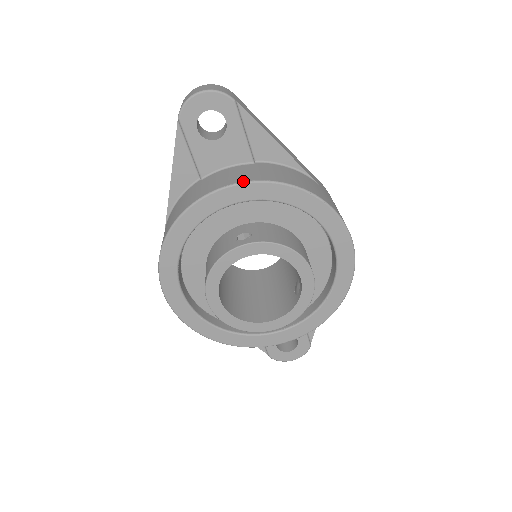
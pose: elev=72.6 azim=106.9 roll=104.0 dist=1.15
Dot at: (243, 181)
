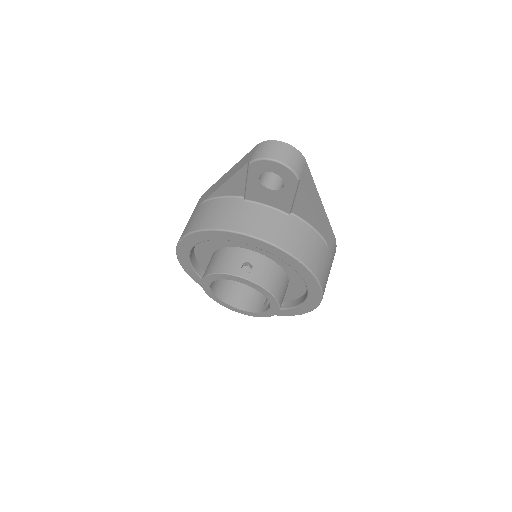
Dot at: (267, 241)
